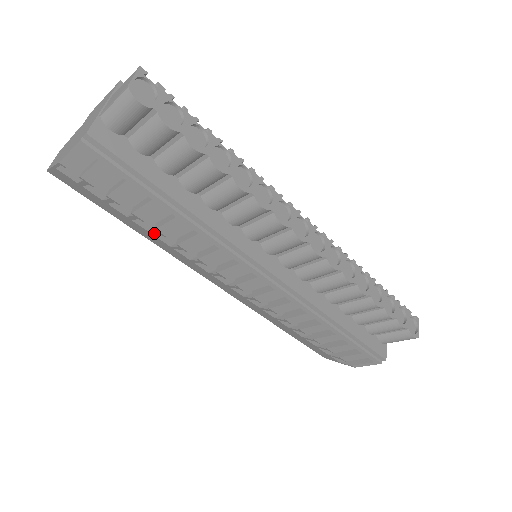
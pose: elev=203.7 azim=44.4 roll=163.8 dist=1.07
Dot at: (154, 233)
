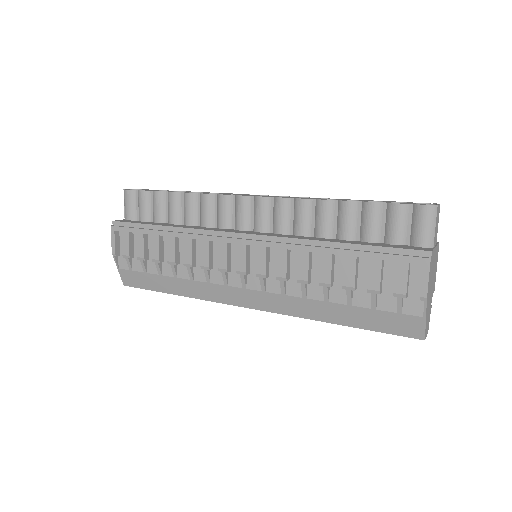
Dot at: (174, 272)
